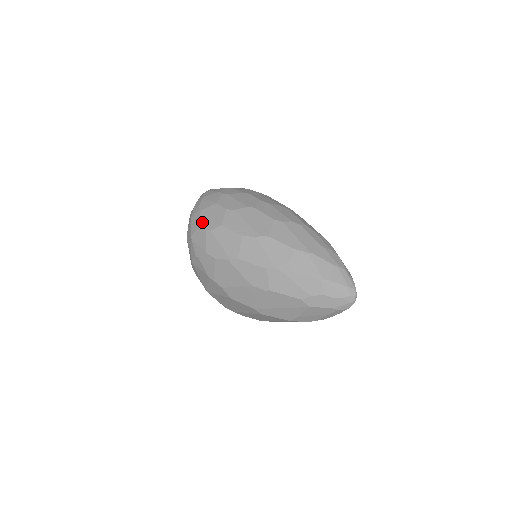
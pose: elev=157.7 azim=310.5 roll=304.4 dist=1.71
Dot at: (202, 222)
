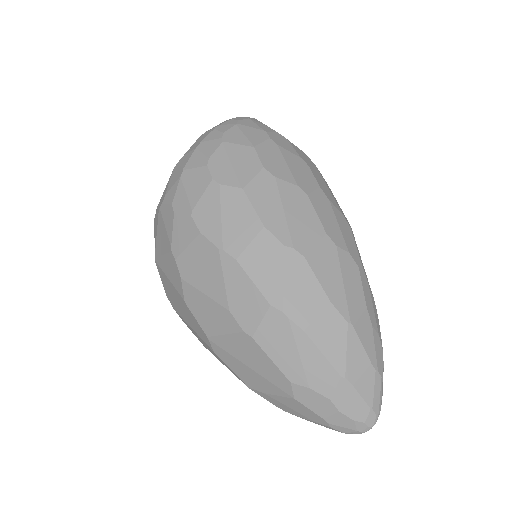
Dot at: (214, 161)
